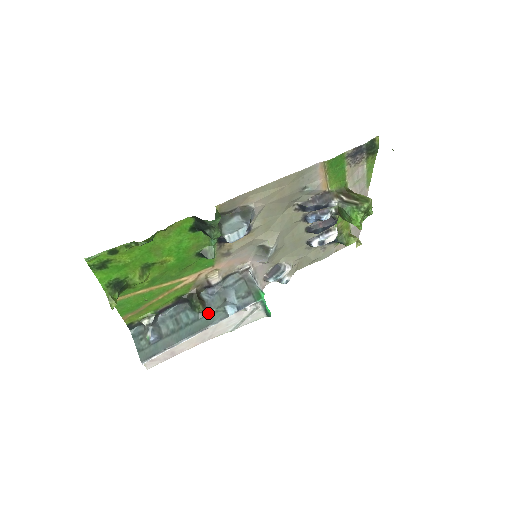
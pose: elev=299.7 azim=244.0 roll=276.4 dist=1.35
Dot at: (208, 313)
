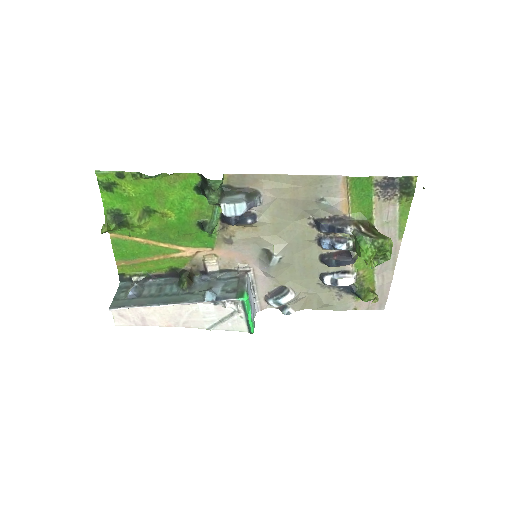
Dot at: (189, 292)
